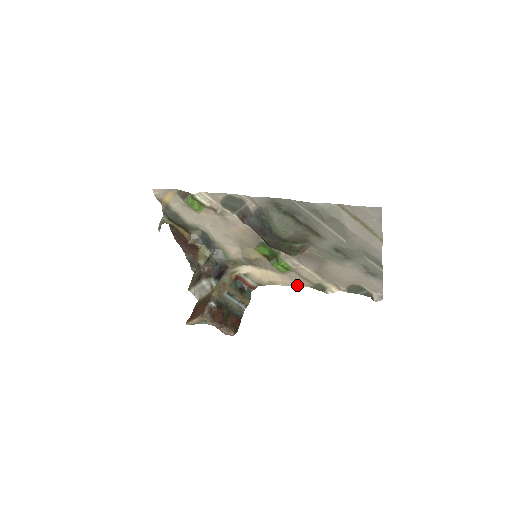
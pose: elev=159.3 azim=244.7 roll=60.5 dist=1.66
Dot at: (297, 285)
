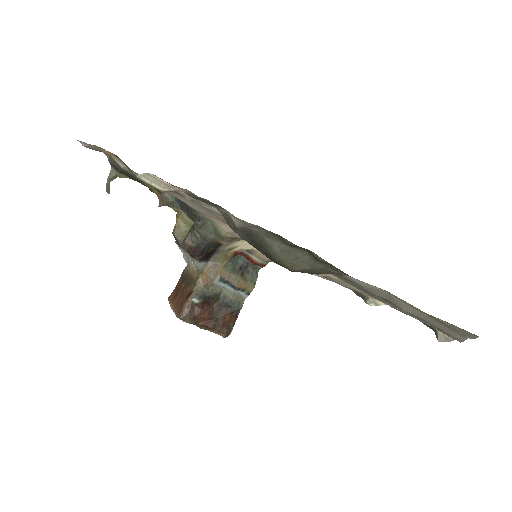
Dot at: (325, 278)
